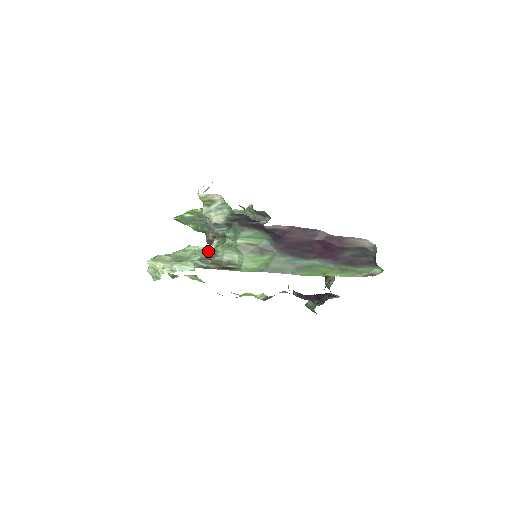
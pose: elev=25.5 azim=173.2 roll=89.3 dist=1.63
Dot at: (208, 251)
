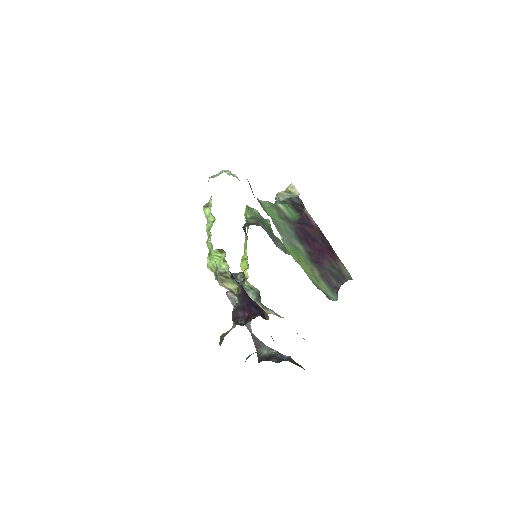
Dot at: occluded
